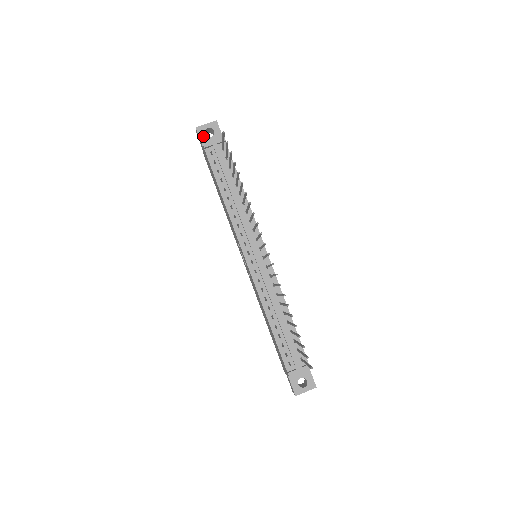
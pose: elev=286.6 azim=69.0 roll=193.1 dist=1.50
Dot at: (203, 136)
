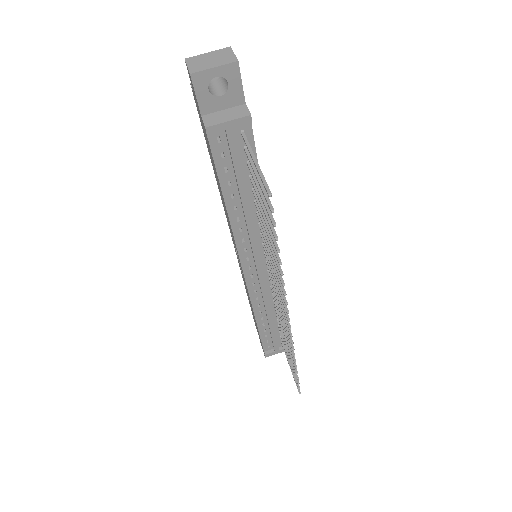
Dot at: (204, 93)
